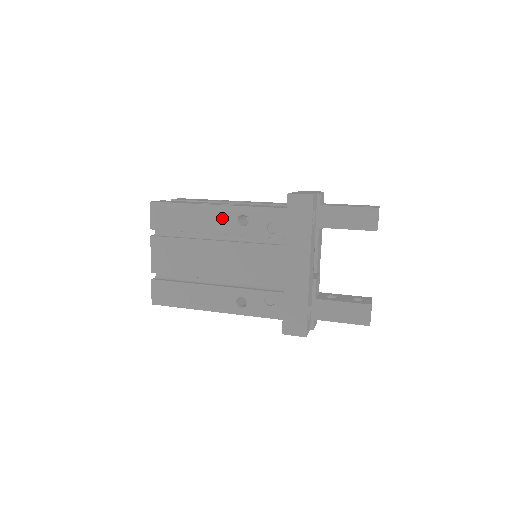
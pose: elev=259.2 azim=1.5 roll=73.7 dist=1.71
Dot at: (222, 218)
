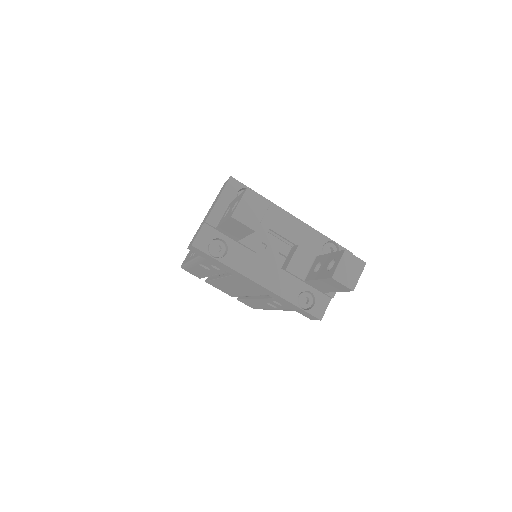
Dot at: (200, 268)
